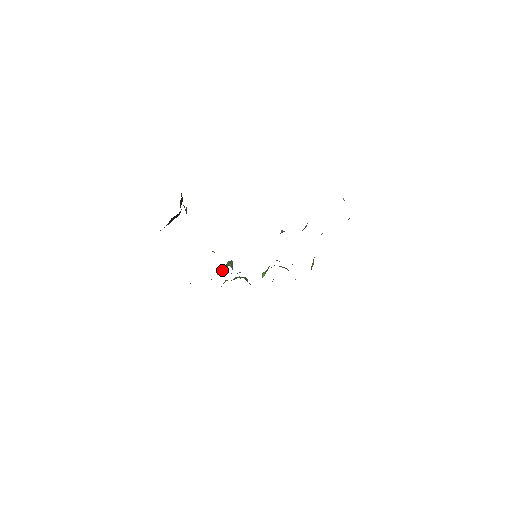
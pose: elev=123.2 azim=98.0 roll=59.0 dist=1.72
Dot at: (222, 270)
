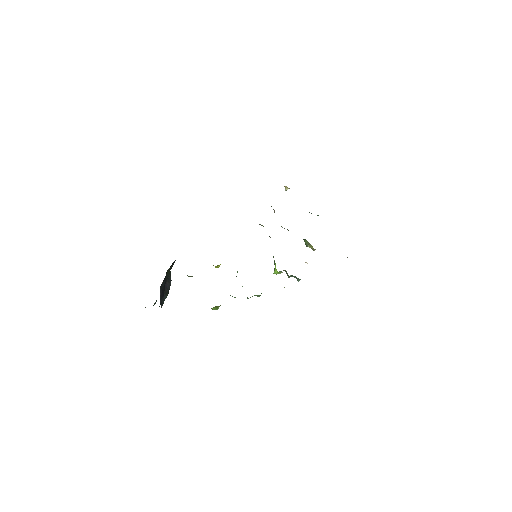
Dot at: occluded
